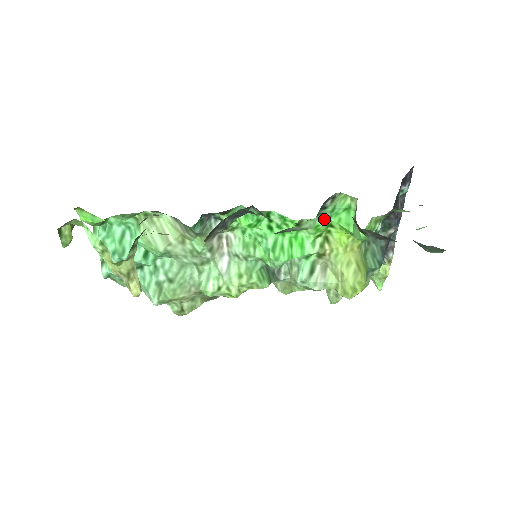
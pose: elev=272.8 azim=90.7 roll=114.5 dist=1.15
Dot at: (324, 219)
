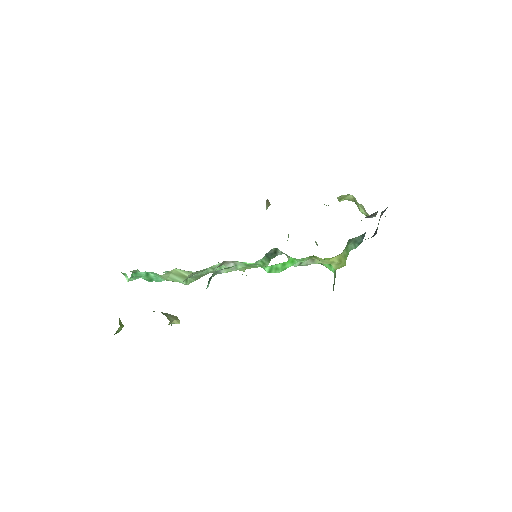
Dot at: occluded
